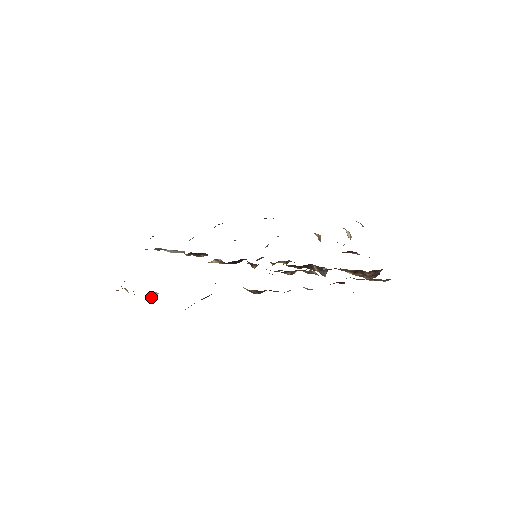
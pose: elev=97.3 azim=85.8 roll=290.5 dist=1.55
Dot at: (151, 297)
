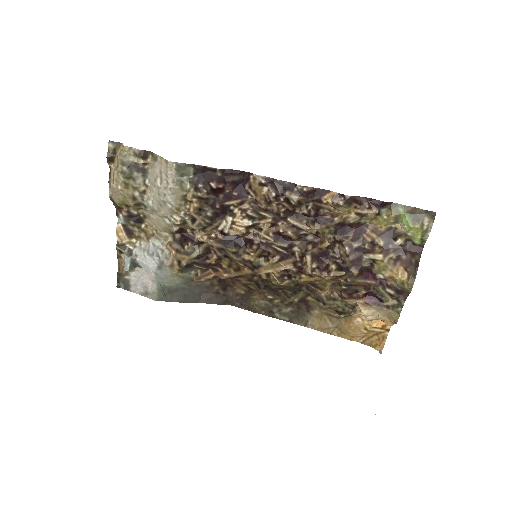
Dot at: (142, 158)
